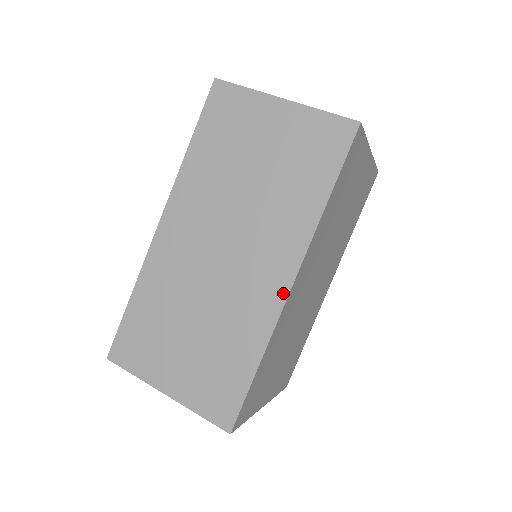
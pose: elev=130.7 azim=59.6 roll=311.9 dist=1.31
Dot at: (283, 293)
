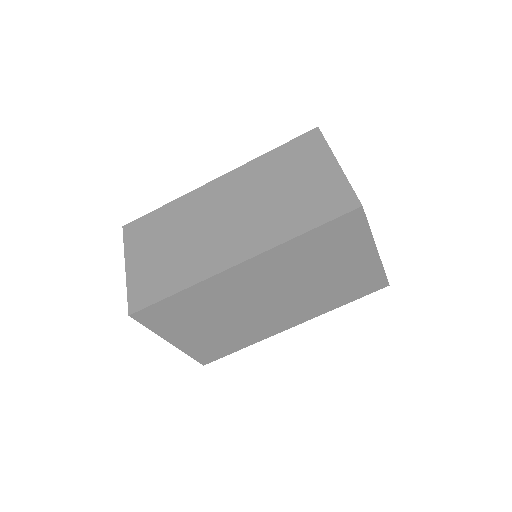
Dot at: (229, 264)
